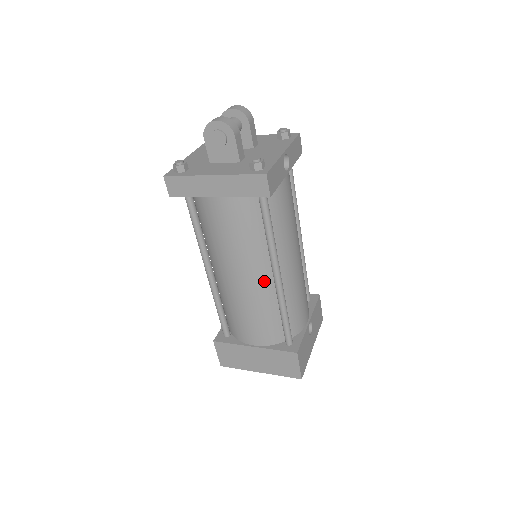
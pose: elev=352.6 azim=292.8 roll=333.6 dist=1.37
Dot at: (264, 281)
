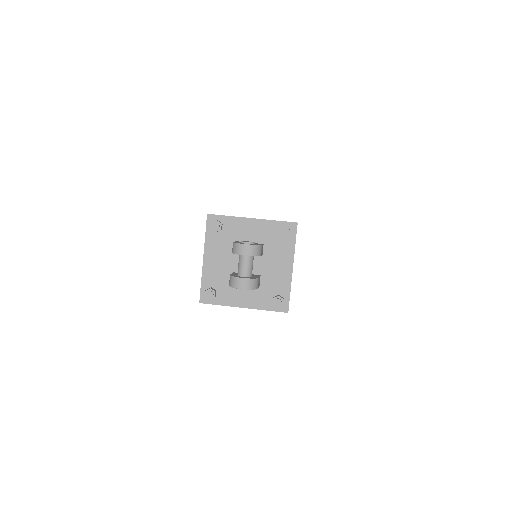
Dot at: occluded
